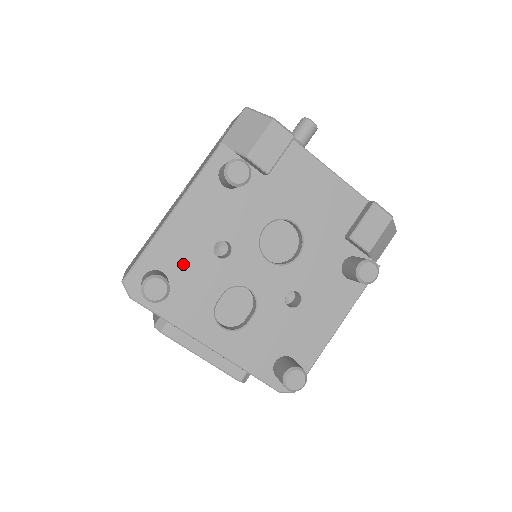
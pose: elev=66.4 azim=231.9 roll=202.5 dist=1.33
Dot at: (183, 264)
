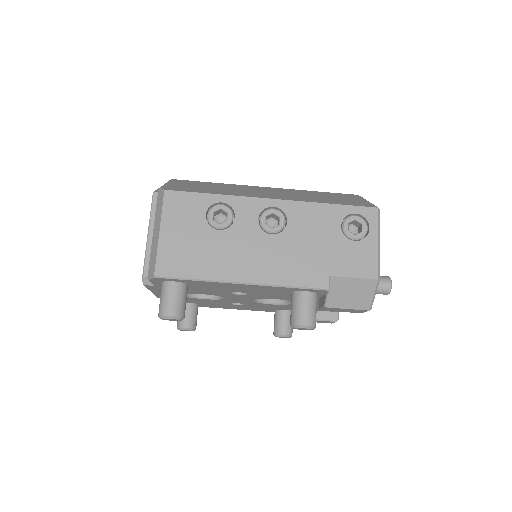
Dot at: (206, 288)
